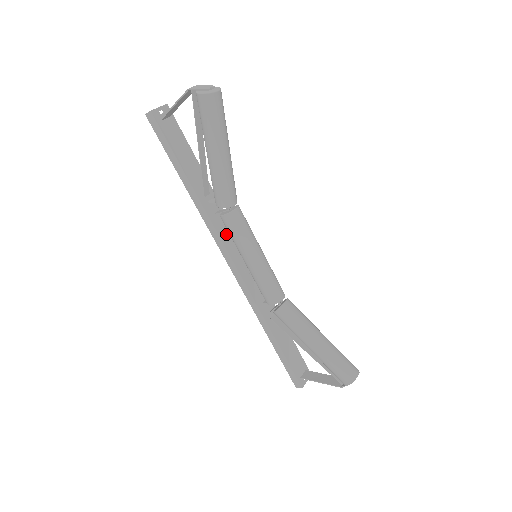
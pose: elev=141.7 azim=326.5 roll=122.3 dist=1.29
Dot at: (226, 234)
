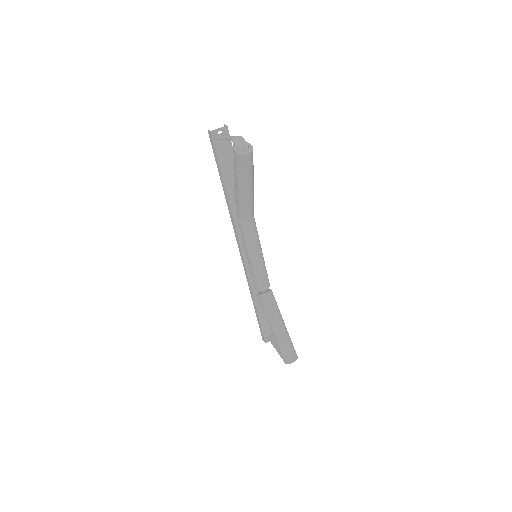
Dot at: occluded
